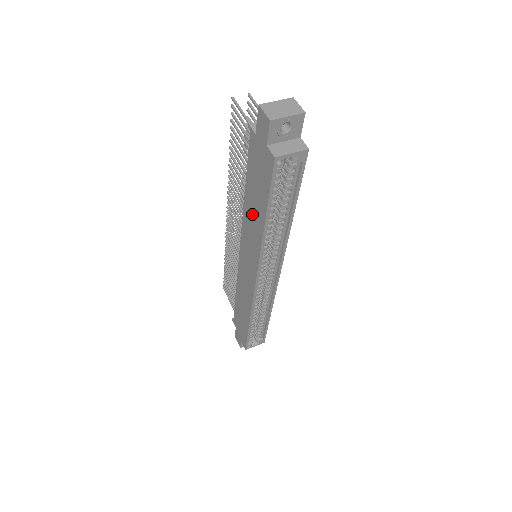
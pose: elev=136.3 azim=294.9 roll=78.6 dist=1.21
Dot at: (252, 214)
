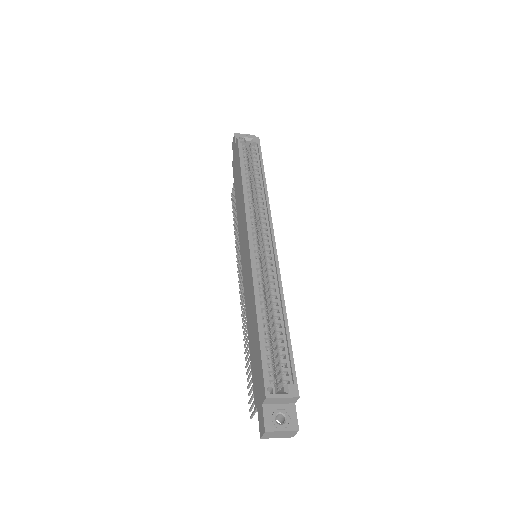
Dot at: (239, 197)
